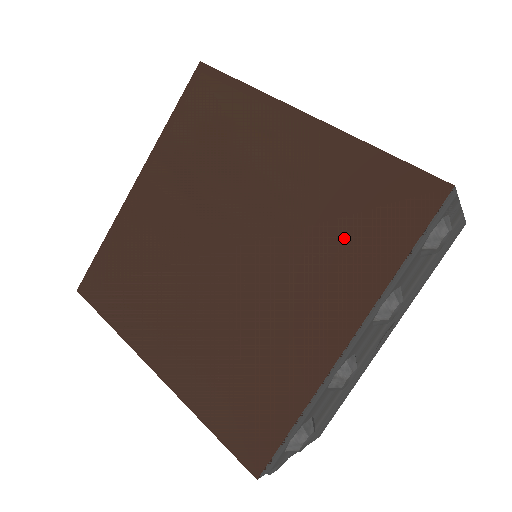
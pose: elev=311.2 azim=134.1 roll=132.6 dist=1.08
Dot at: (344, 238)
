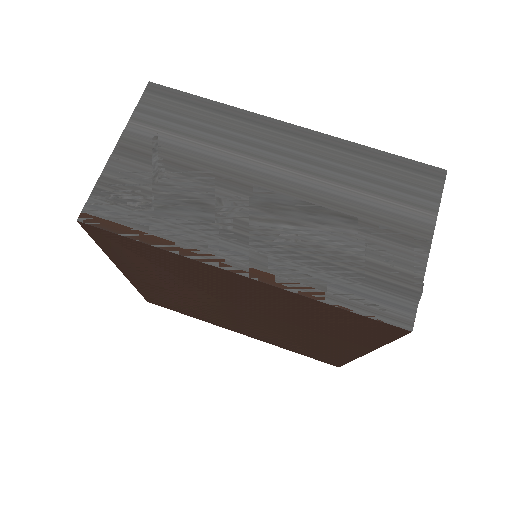
Dot at: (332, 329)
